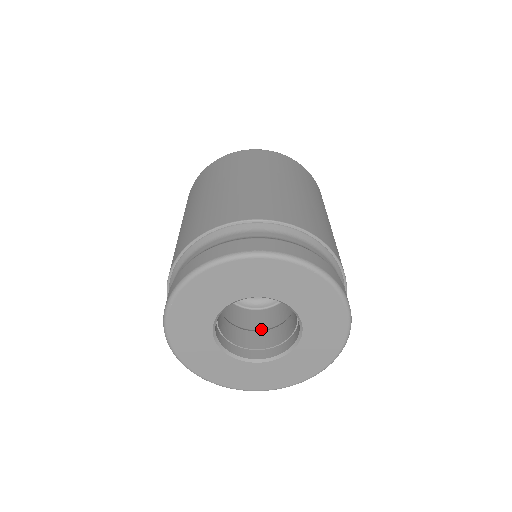
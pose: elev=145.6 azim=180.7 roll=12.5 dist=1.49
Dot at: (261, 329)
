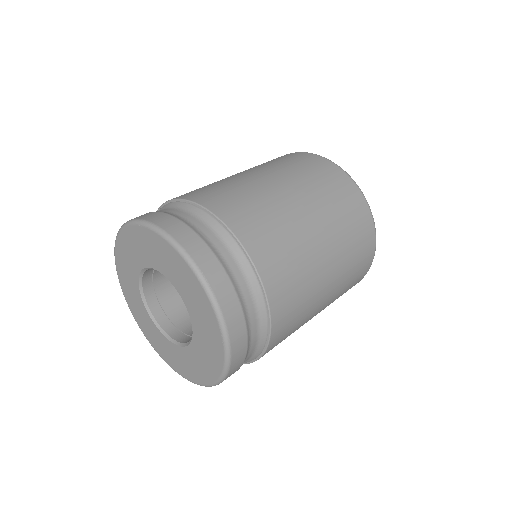
Dot at: occluded
